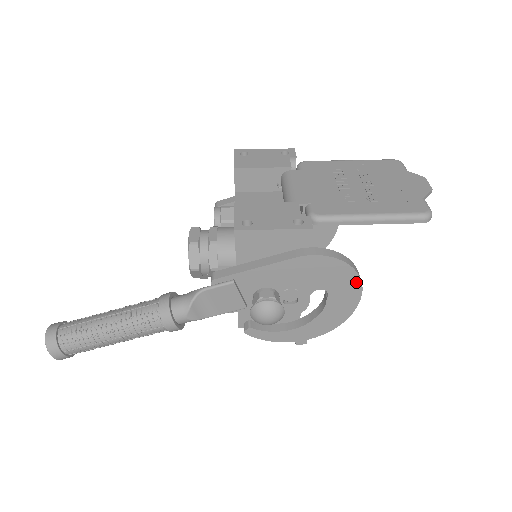
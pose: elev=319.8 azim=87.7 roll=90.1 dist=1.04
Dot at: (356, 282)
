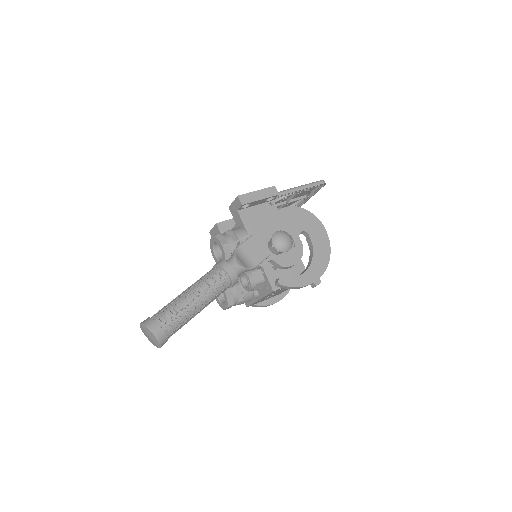
Dot at: (317, 221)
